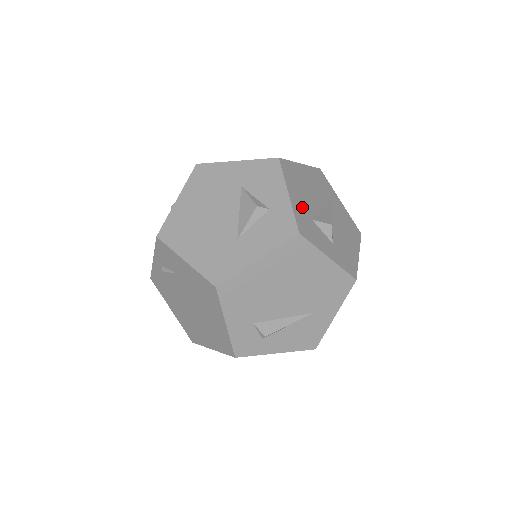
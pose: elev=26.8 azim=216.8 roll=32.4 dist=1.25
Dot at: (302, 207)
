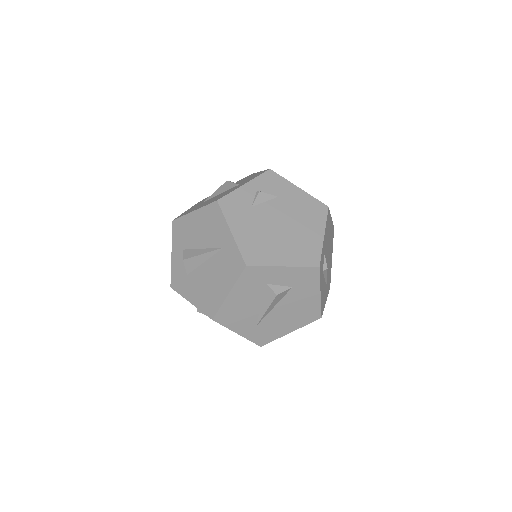
Dot at: occluded
